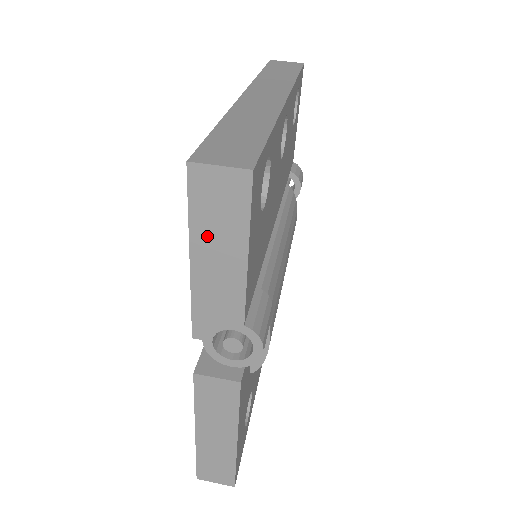
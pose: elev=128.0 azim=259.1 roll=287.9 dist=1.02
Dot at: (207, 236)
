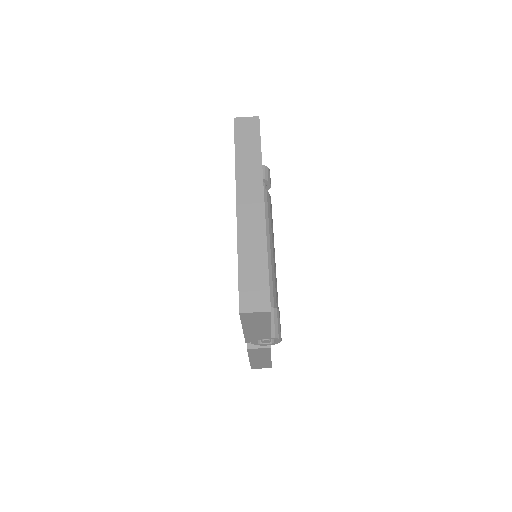
Dot at: (251, 324)
